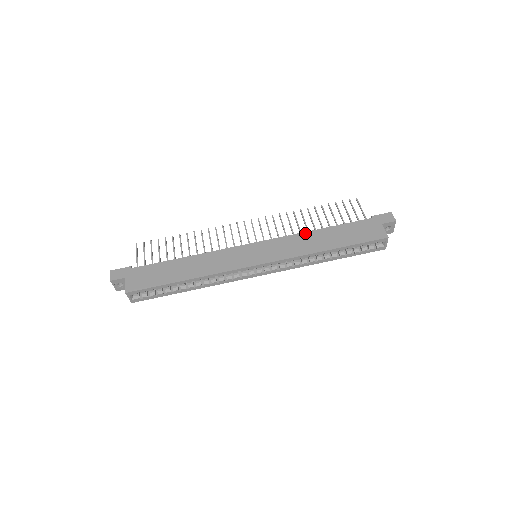
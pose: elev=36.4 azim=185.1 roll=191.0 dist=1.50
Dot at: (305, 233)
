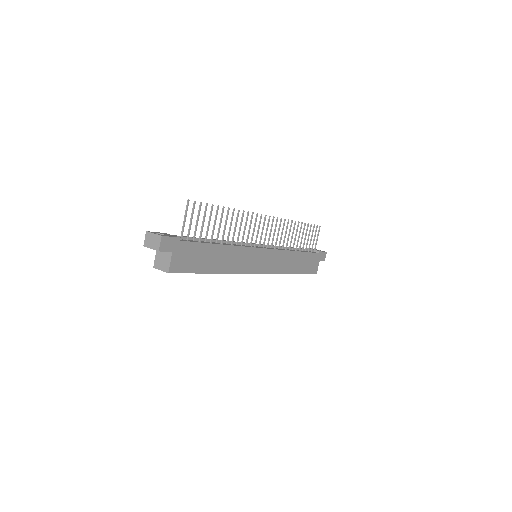
Dot at: (290, 252)
